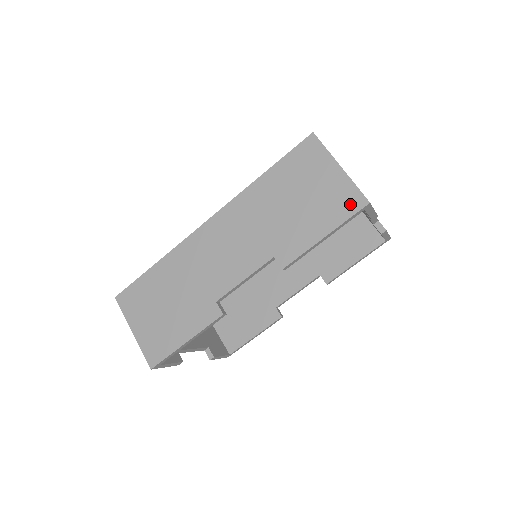
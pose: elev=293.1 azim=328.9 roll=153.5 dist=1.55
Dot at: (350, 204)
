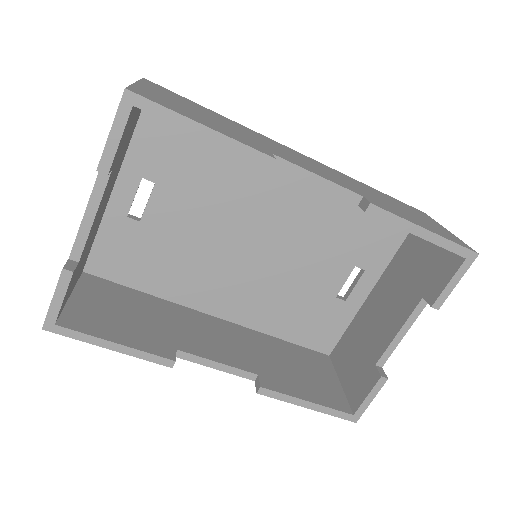
Dot at: (458, 241)
